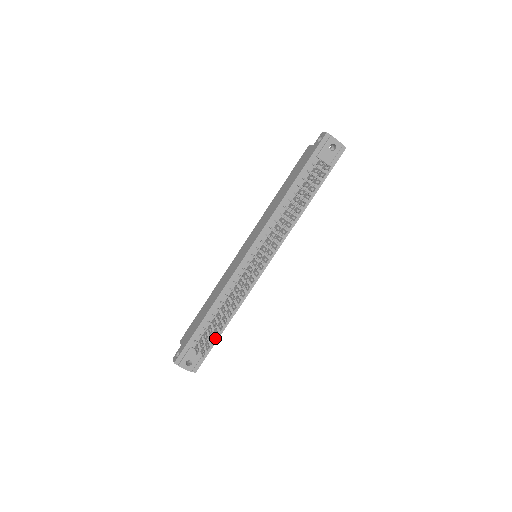
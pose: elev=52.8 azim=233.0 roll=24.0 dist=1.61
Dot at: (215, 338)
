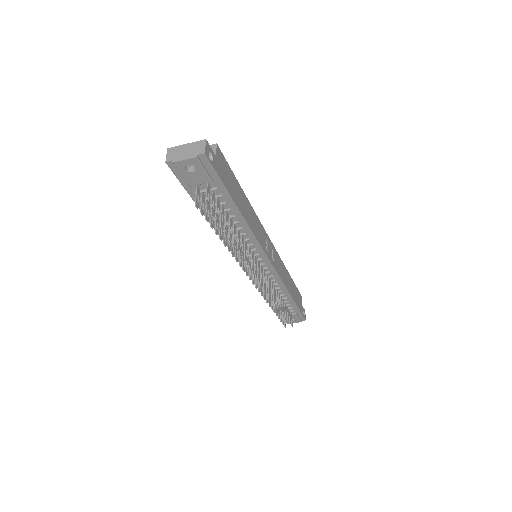
Dot at: (293, 305)
